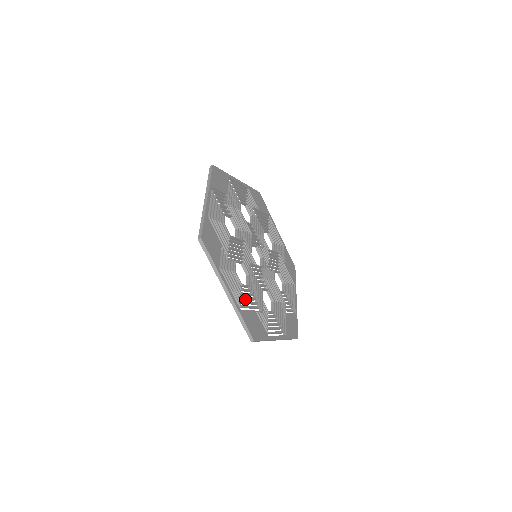
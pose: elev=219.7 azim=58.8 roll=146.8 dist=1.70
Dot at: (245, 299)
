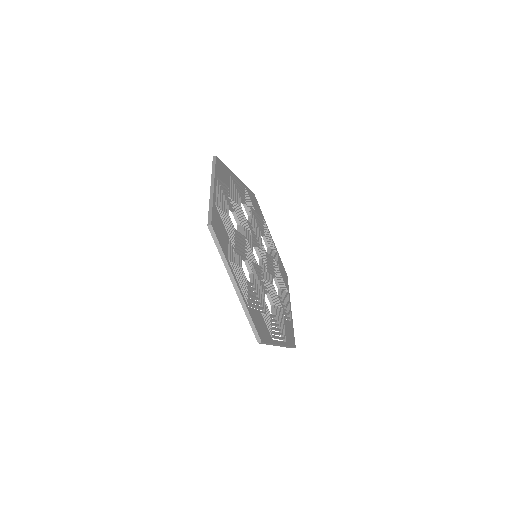
Dot at: (250, 297)
